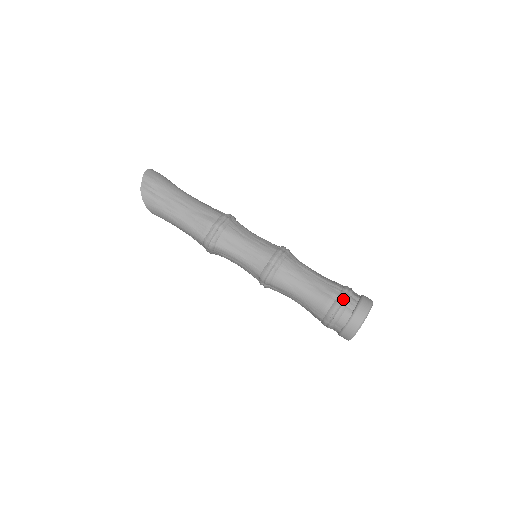
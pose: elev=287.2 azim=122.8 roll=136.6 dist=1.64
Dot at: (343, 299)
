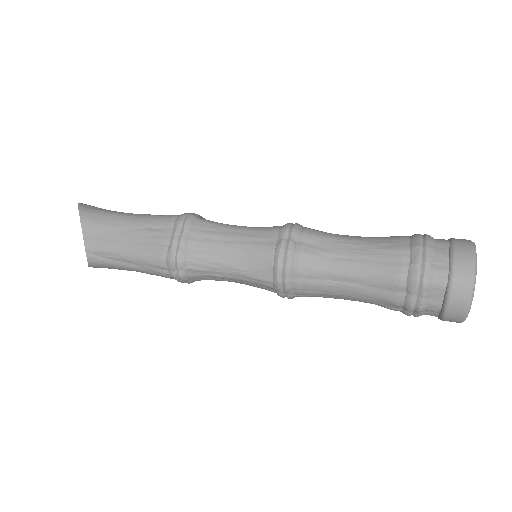
Dot at: occluded
